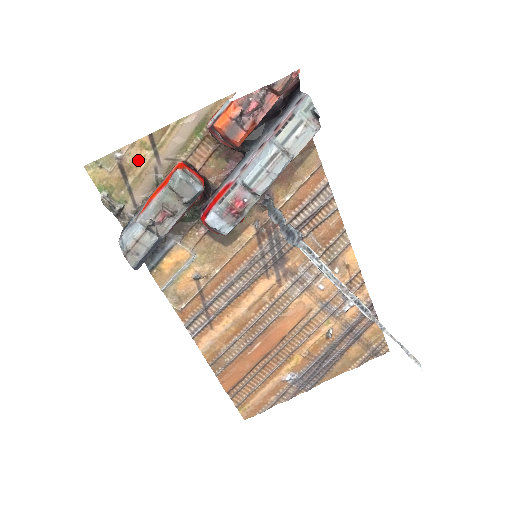
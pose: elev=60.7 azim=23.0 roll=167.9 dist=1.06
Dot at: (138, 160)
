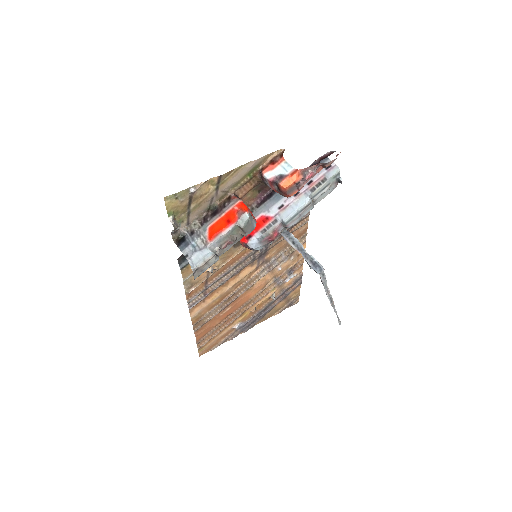
Dot at: (204, 193)
